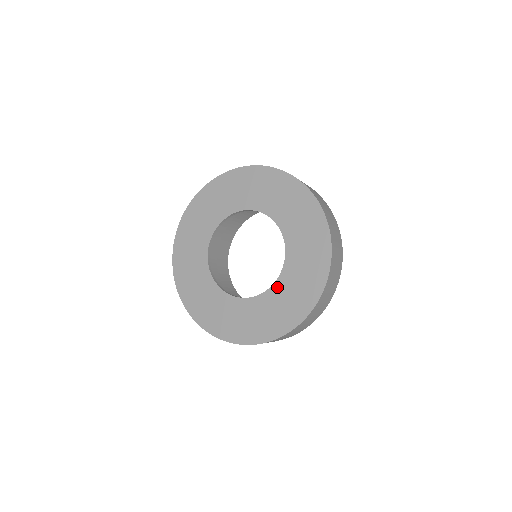
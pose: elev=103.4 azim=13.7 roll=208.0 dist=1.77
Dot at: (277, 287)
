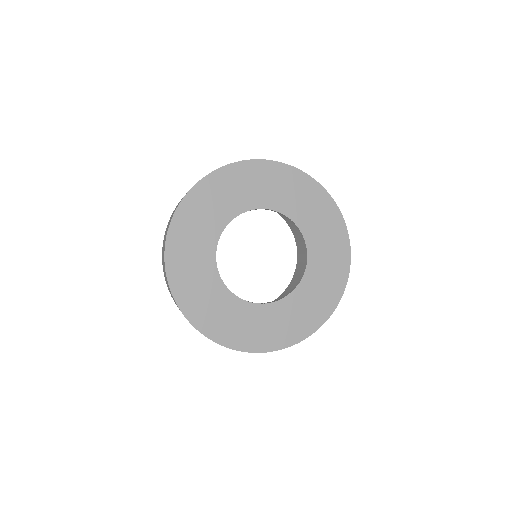
Dot at: (303, 287)
